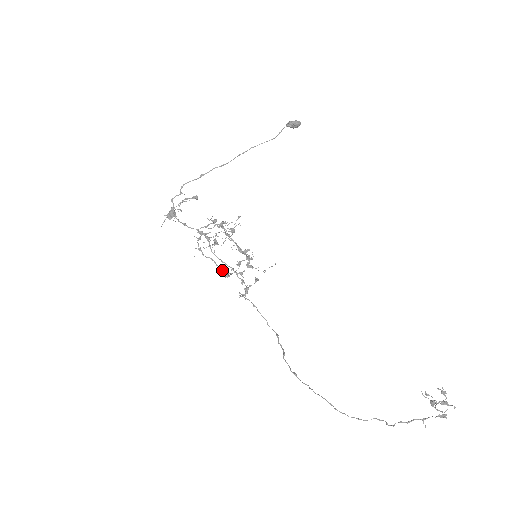
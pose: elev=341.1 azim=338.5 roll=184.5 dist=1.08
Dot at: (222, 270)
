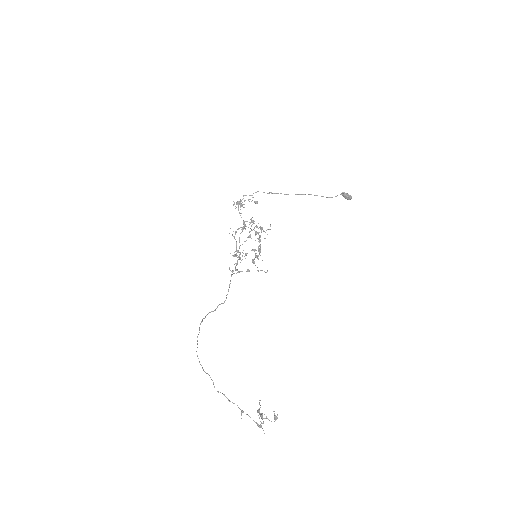
Dot at: (236, 251)
